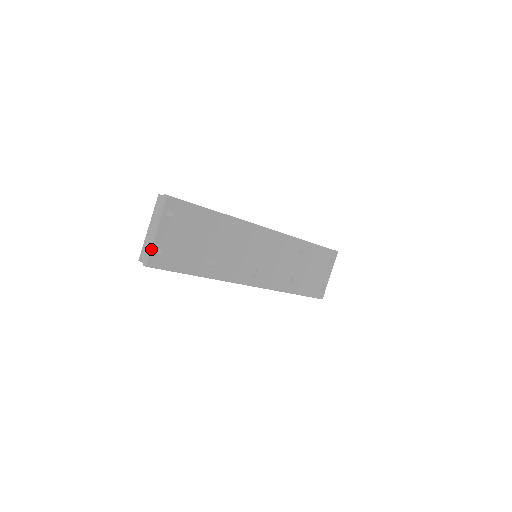
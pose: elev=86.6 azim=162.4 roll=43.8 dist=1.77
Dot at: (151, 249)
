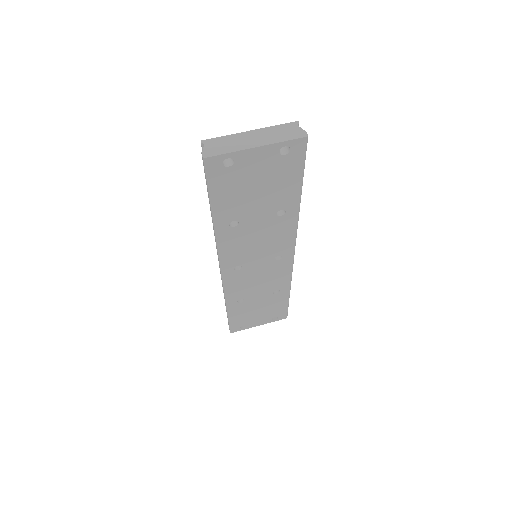
Dot at: (230, 152)
